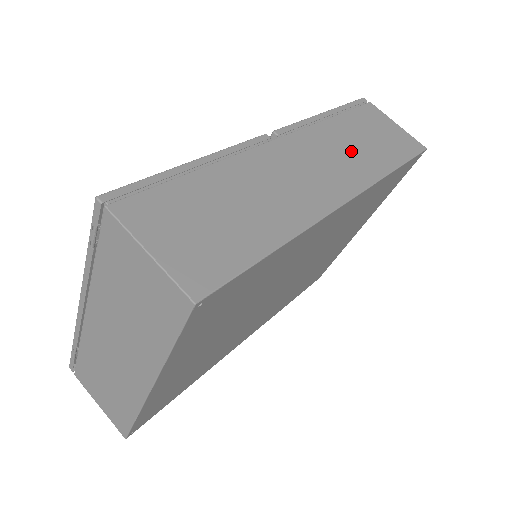
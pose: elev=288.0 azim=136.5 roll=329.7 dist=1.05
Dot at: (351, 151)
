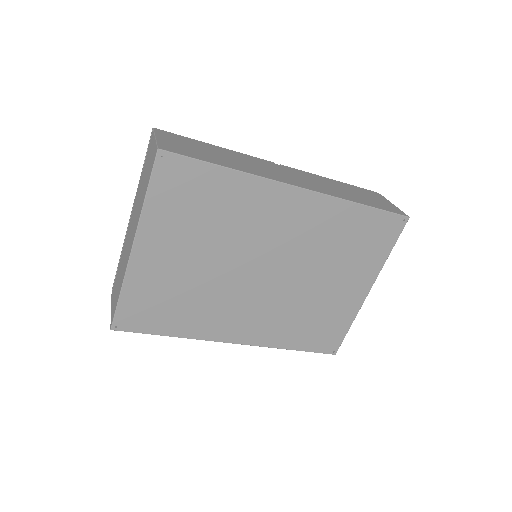
Dot at: (331, 187)
